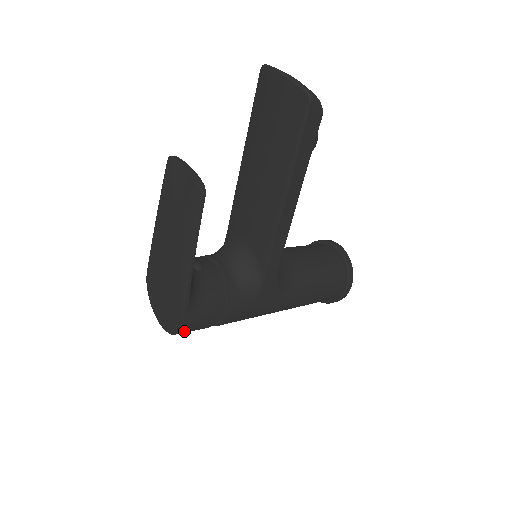
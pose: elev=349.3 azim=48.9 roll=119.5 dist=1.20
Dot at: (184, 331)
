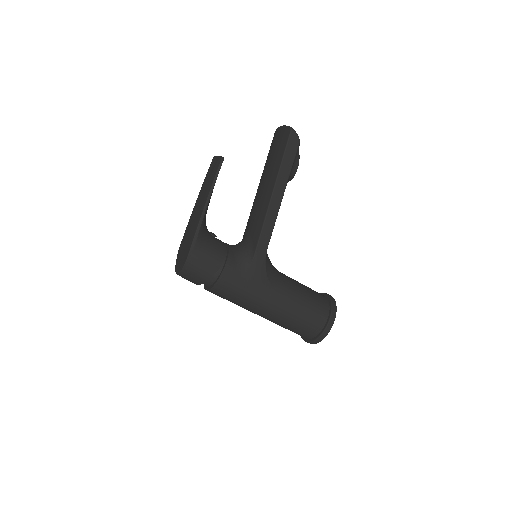
Dot at: (189, 267)
